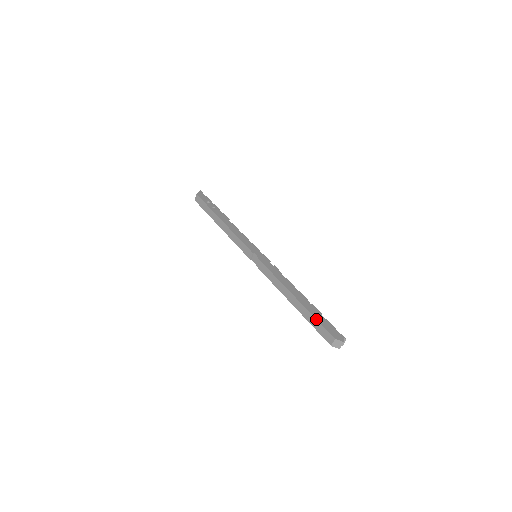
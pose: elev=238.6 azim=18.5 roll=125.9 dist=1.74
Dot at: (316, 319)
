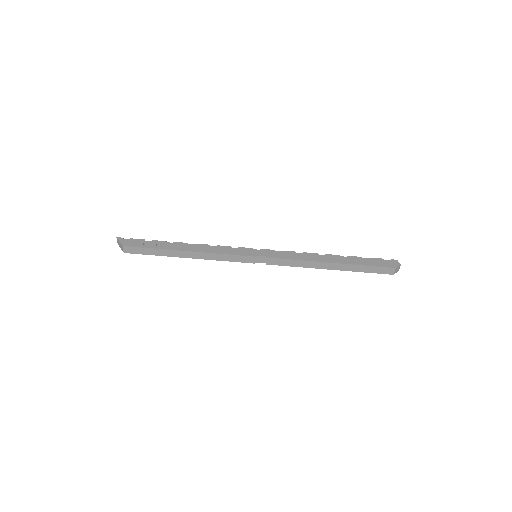
Dot at: (368, 266)
